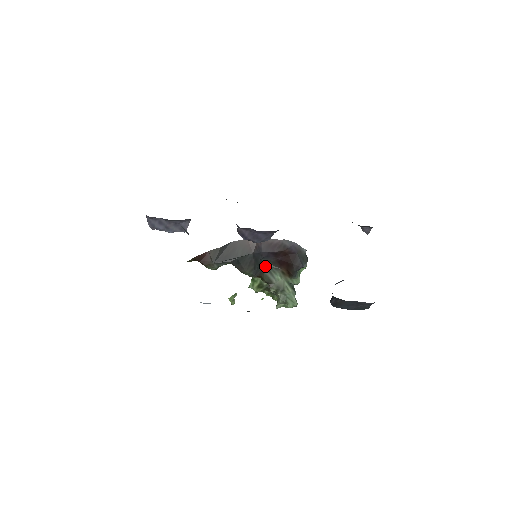
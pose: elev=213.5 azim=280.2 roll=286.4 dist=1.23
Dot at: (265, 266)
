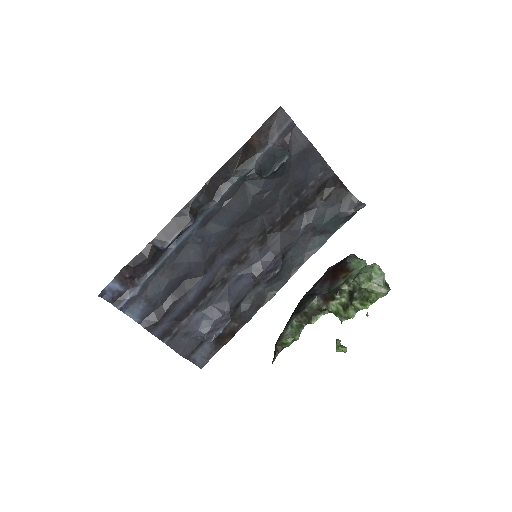
Dot at: (328, 293)
